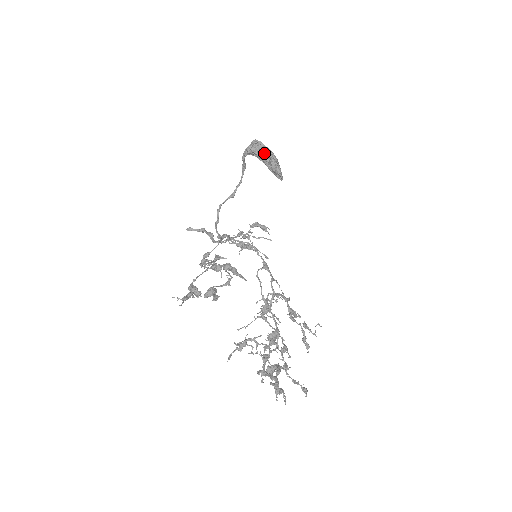
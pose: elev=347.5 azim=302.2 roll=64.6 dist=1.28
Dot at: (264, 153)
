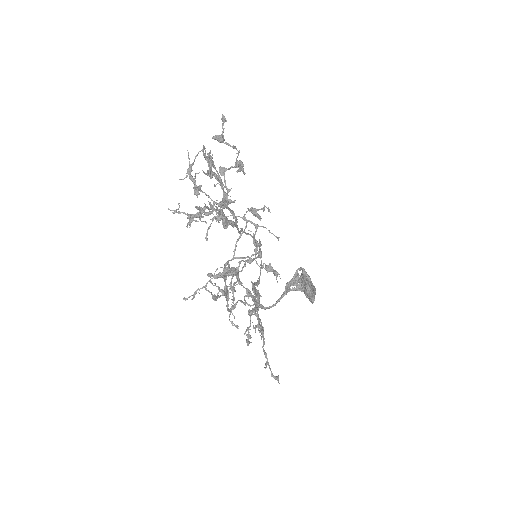
Dot at: occluded
